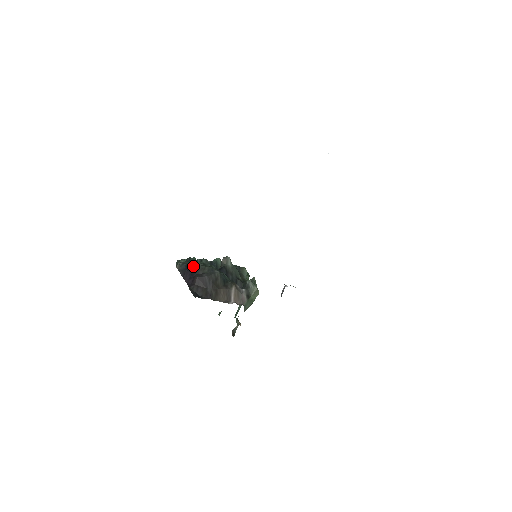
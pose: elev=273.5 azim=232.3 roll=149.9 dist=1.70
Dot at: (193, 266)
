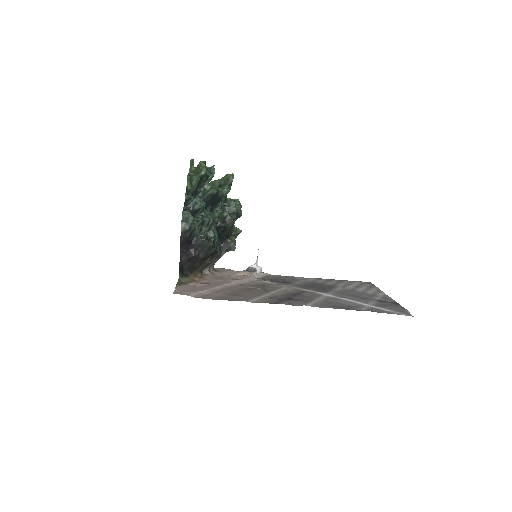
Dot at: (197, 233)
